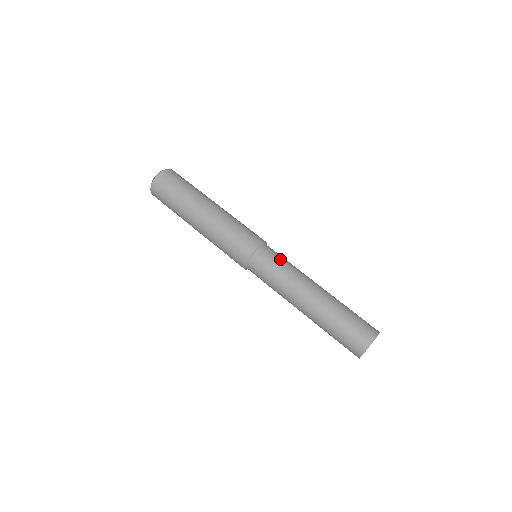
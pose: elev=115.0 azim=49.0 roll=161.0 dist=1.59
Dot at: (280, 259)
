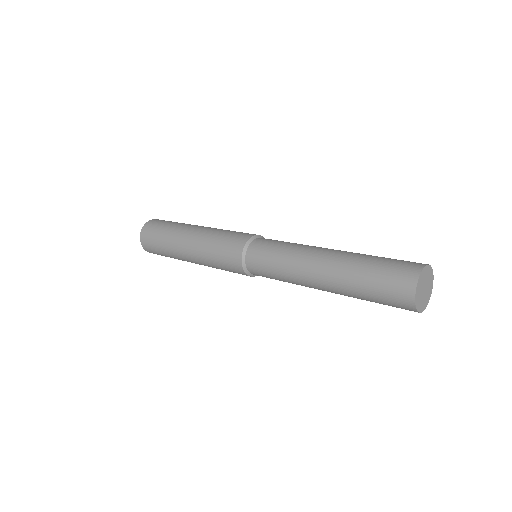
Dot at: occluded
